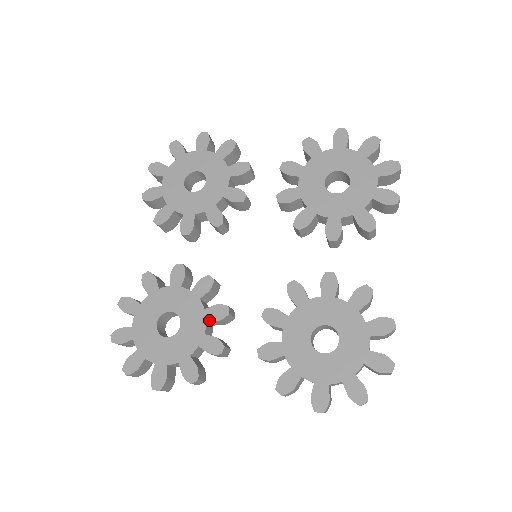
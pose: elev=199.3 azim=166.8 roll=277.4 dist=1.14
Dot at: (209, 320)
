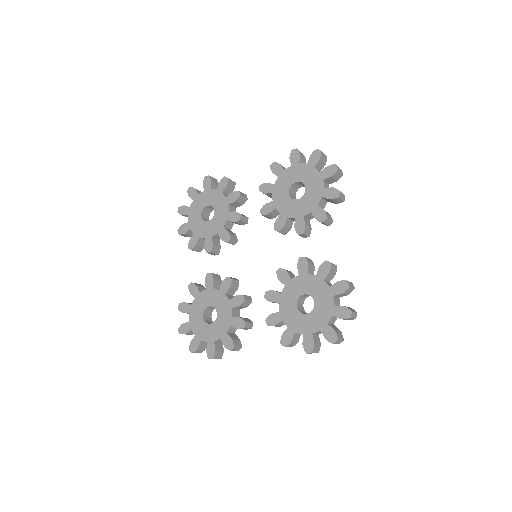
Dot at: (233, 307)
